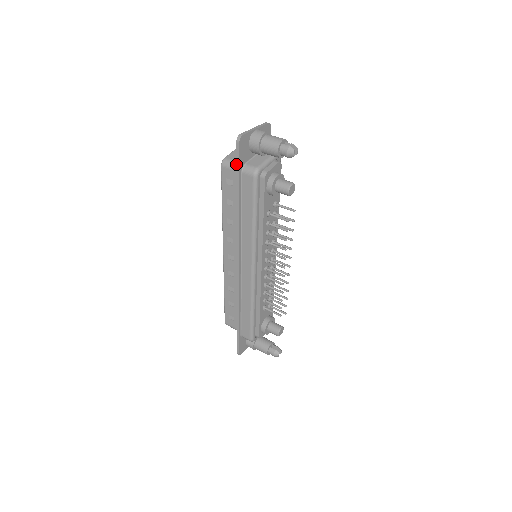
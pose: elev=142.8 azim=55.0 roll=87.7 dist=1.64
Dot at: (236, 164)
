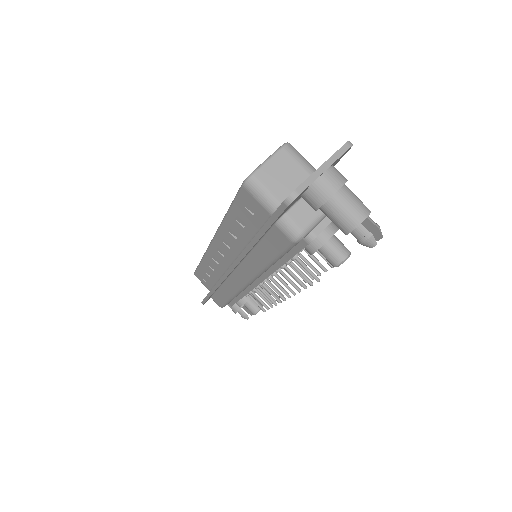
Dot at: (270, 217)
